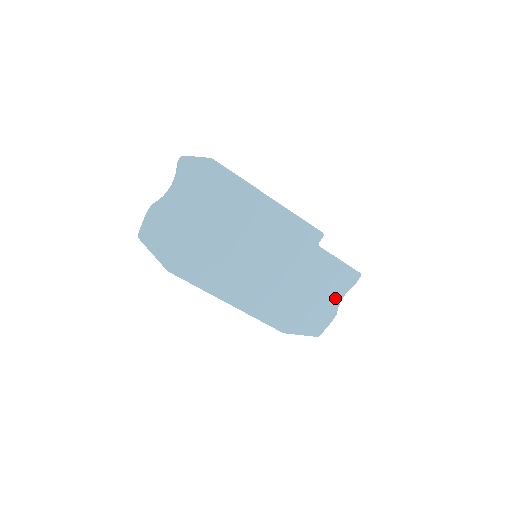
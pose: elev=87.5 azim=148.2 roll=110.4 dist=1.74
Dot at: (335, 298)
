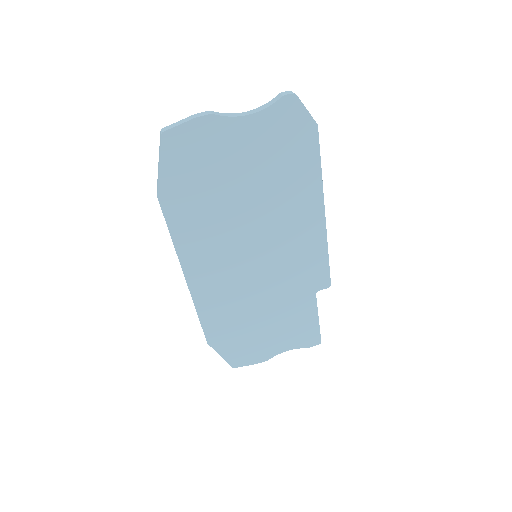
Dot at: (281, 346)
